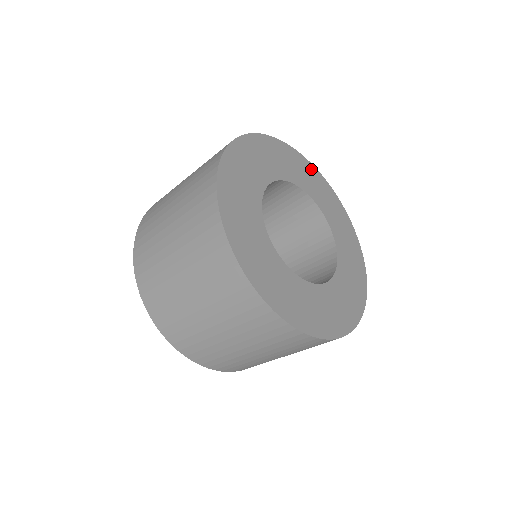
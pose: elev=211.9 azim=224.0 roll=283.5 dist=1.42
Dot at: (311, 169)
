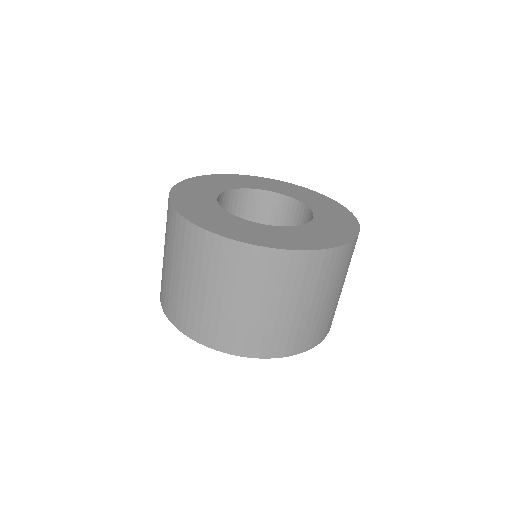
Dot at: (255, 178)
